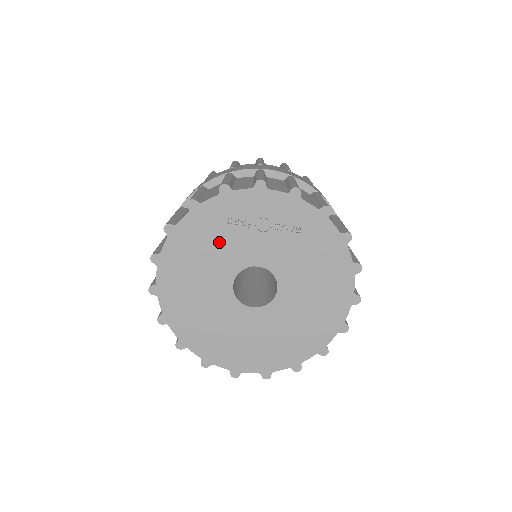
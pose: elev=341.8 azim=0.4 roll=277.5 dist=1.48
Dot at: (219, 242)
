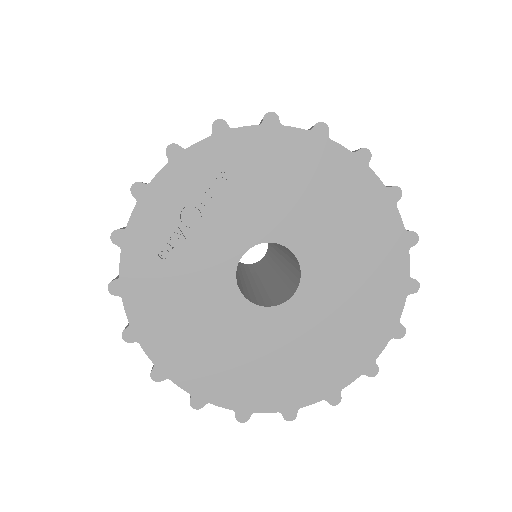
Dot at: (182, 285)
